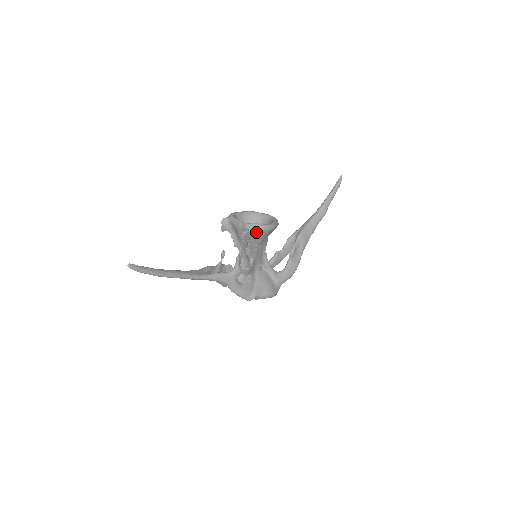
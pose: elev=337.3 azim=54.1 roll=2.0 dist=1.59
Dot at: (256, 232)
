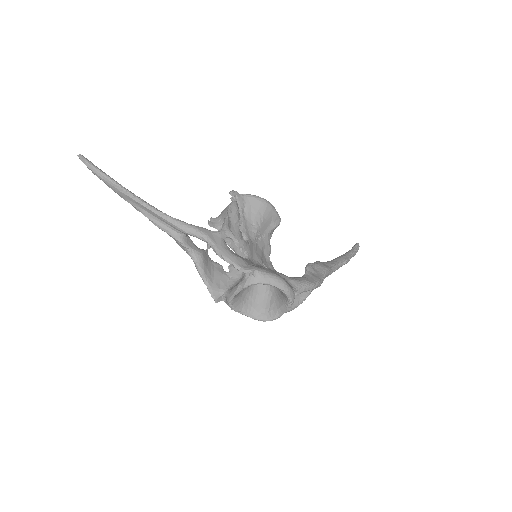
Dot at: (249, 201)
